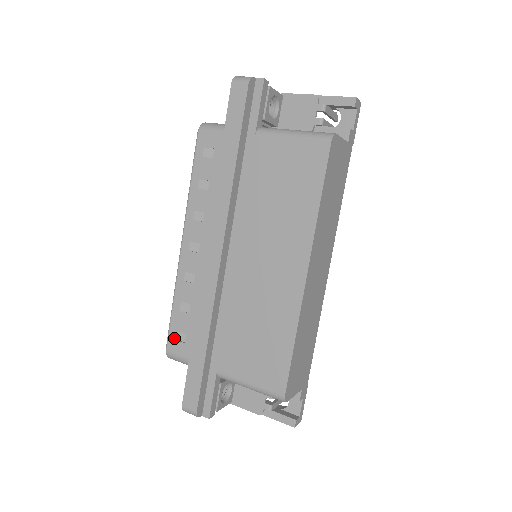
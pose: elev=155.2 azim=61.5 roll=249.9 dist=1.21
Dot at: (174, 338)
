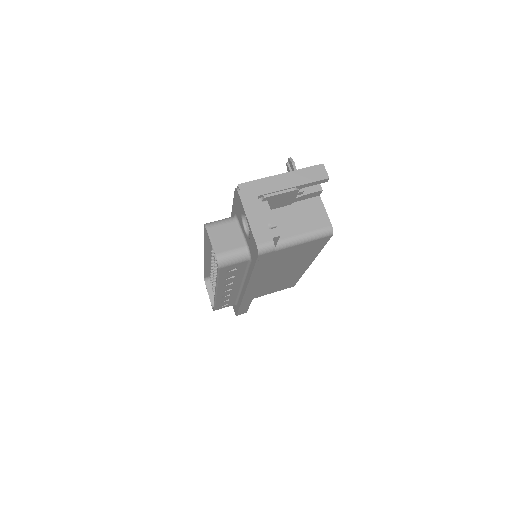
Dot at: (220, 307)
